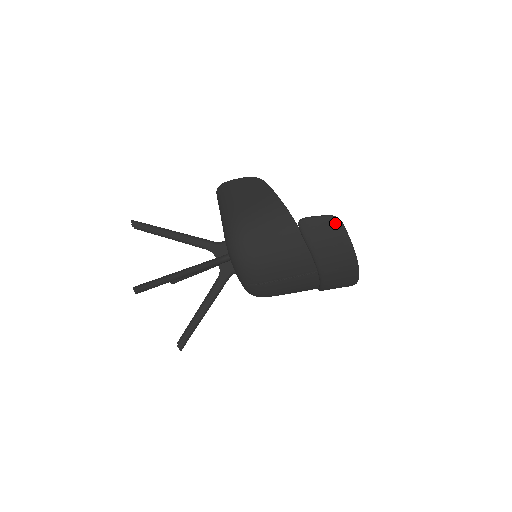
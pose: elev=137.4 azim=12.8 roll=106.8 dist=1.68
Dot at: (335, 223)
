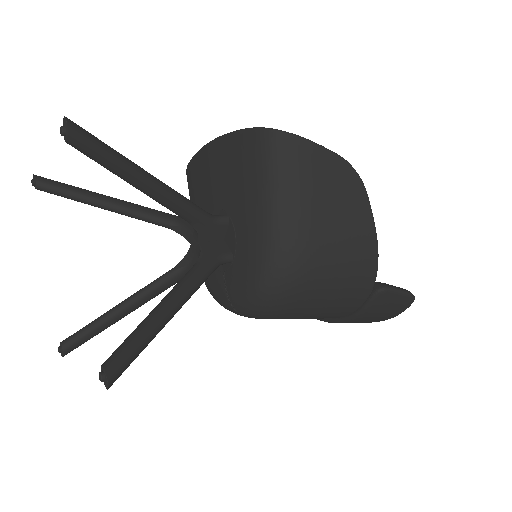
Dot at: (408, 303)
